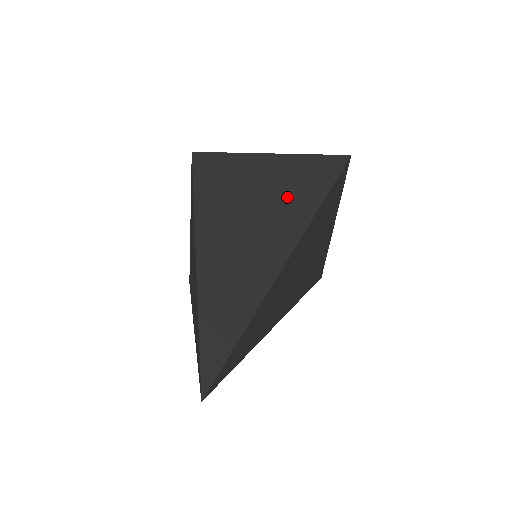
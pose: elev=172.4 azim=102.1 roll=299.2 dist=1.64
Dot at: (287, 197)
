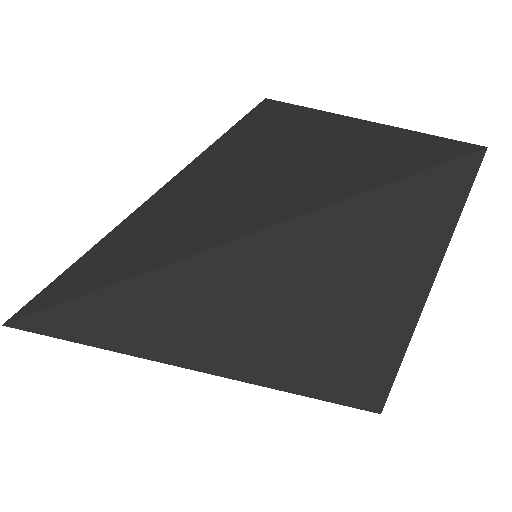
Dot at: (323, 166)
